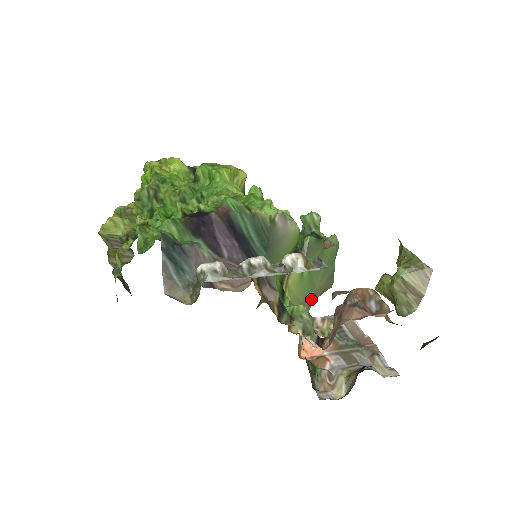
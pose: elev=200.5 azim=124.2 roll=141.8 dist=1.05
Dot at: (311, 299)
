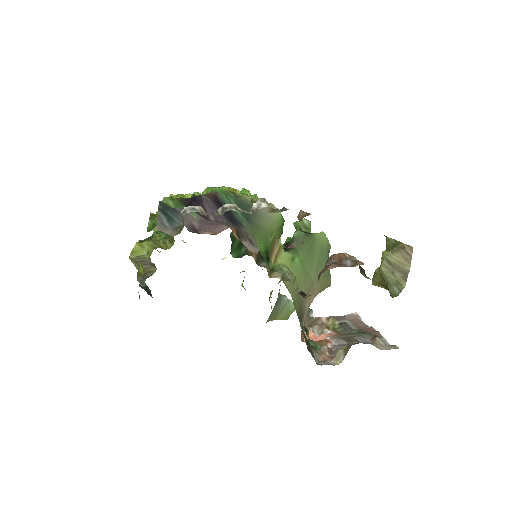
Dot at: (307, 287)
